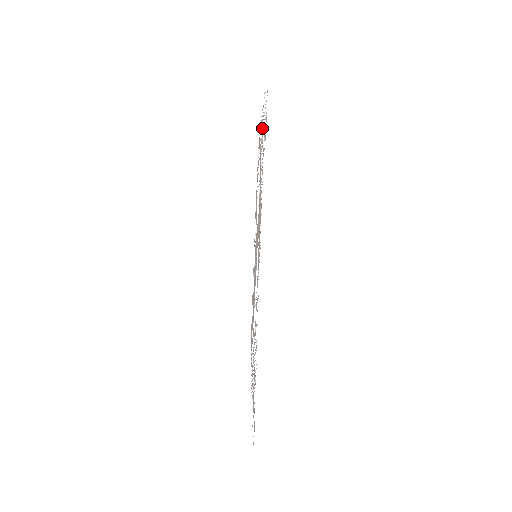
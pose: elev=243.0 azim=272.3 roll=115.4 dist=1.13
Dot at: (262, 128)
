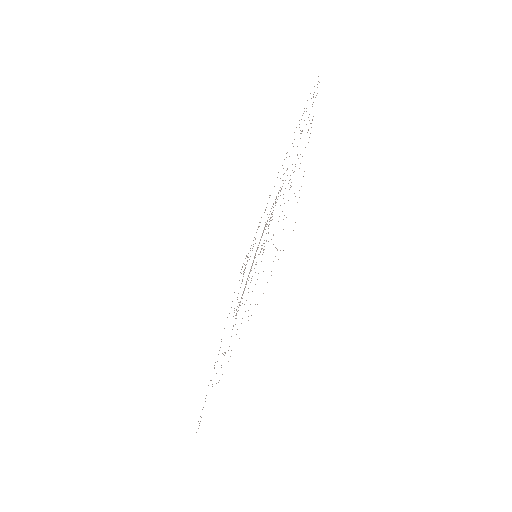
Dot at: occluded
